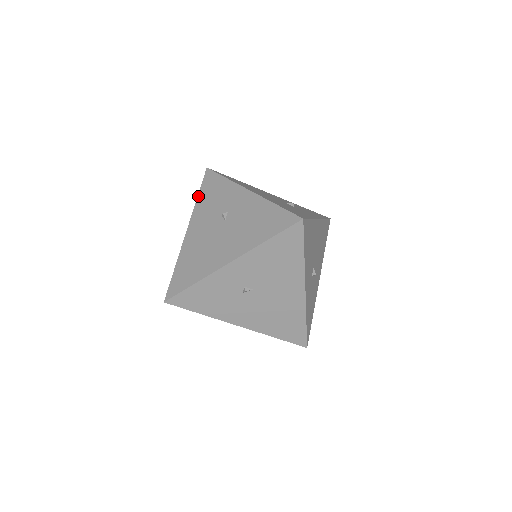
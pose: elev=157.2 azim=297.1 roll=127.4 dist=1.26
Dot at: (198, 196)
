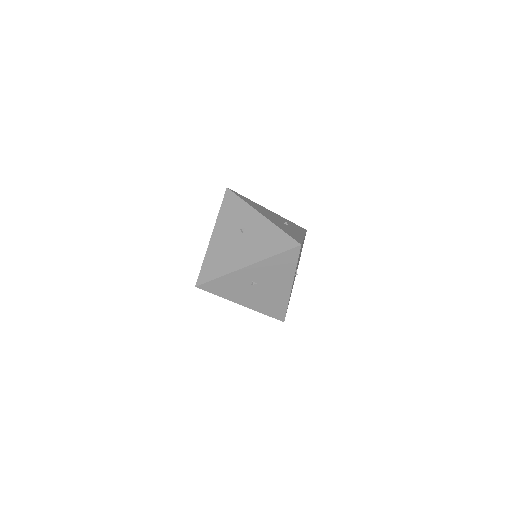
Dot at: (220, 209)
